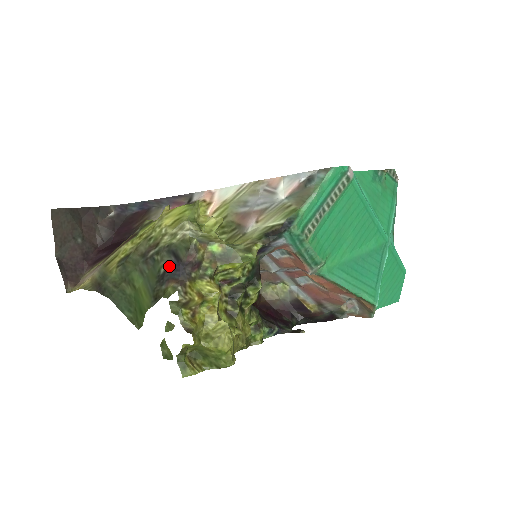
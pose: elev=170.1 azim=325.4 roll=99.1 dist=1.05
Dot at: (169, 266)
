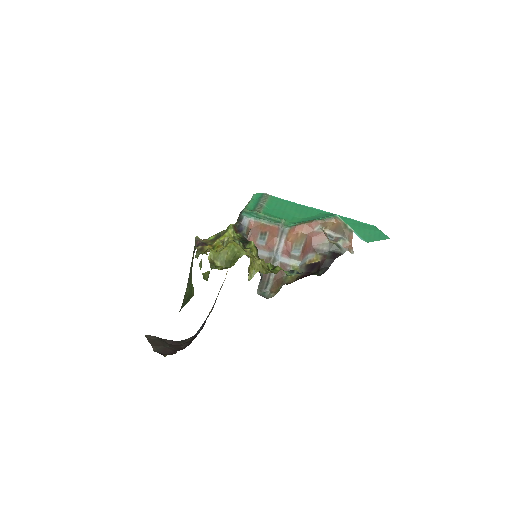
Dot at: occluded
